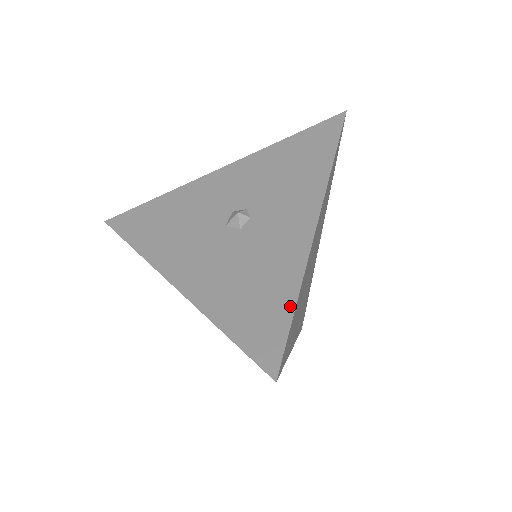
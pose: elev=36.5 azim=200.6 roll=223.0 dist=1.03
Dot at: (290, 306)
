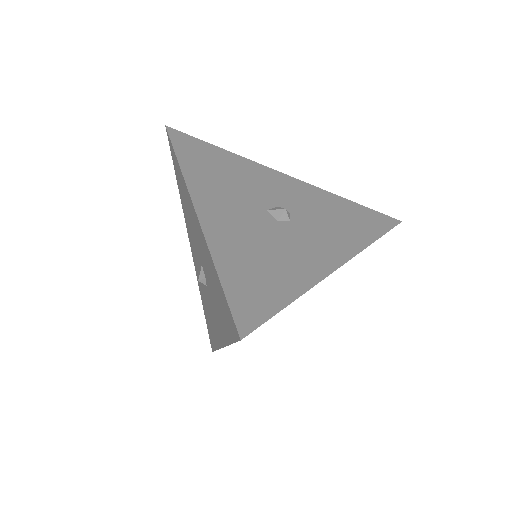
Dot at: (286, 299)
